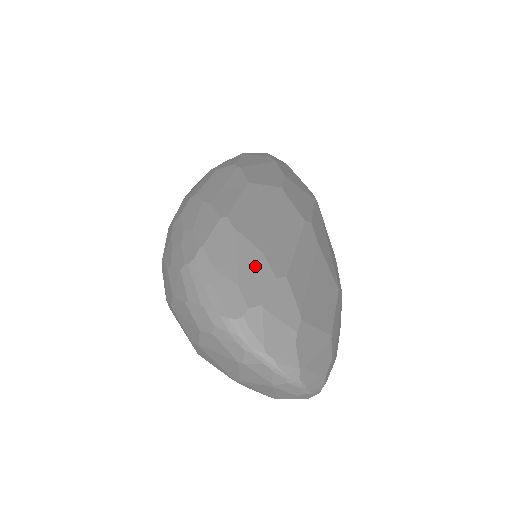
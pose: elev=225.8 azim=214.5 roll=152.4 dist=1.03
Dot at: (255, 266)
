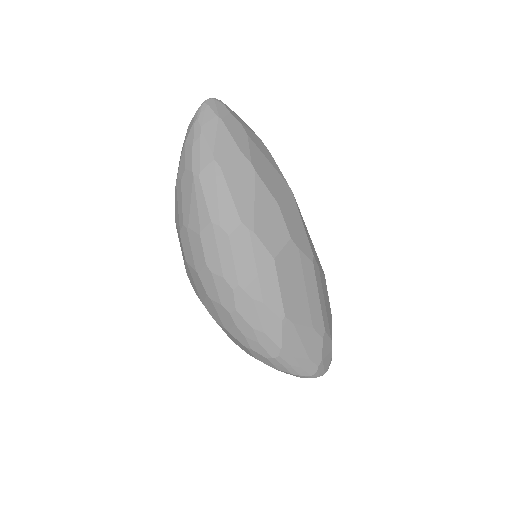
Dot at: (312, 340)
